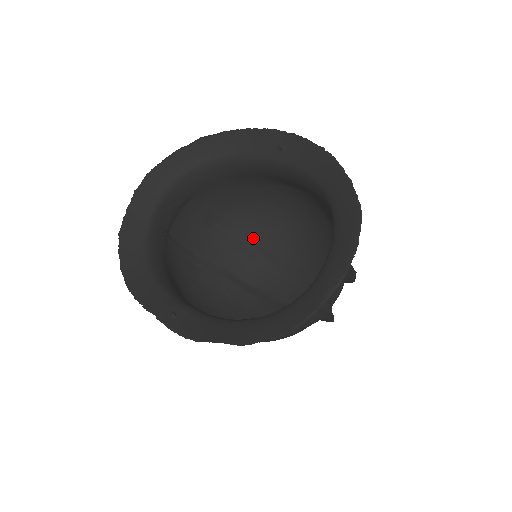
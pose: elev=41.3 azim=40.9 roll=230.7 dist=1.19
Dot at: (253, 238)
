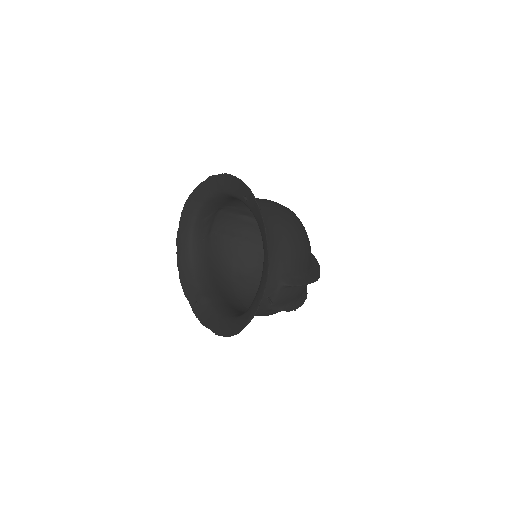
Dot at: occluded
